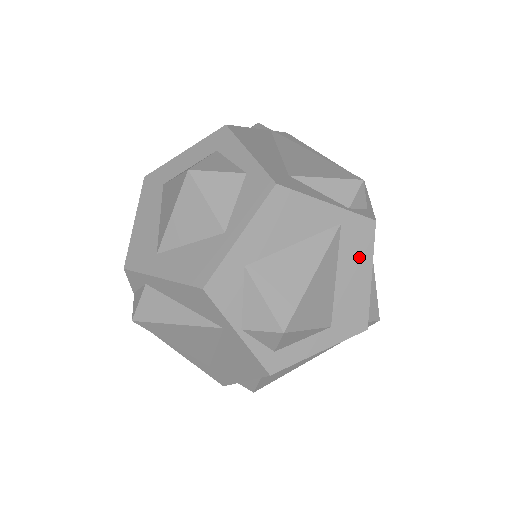
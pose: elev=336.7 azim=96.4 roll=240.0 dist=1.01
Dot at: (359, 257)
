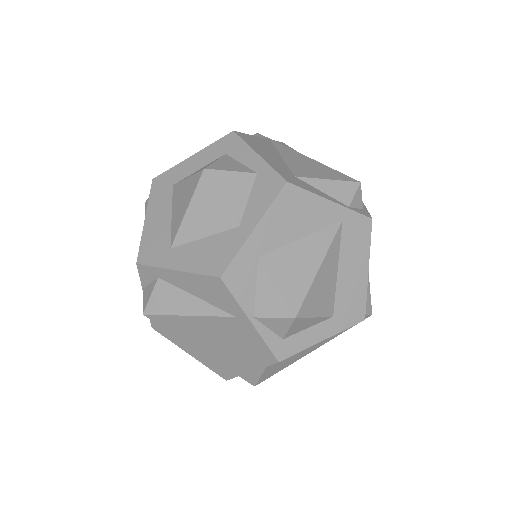
Dot at: (358, 252)
